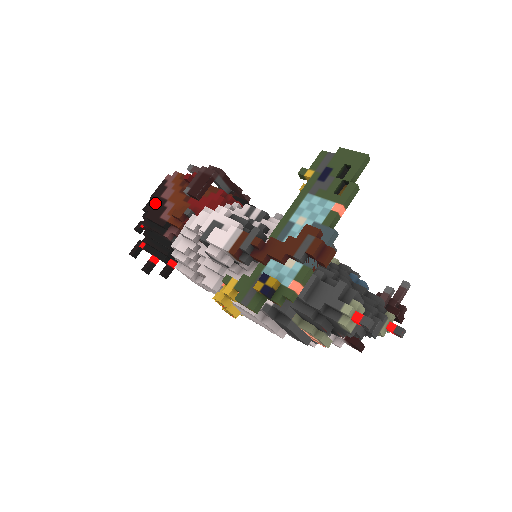
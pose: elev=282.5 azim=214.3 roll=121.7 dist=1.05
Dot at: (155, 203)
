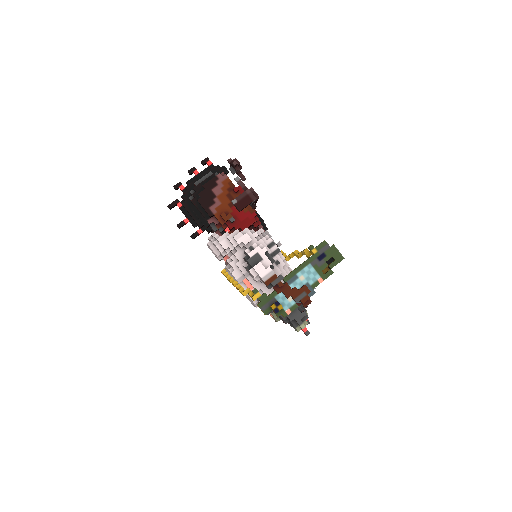
Dot at: (207, 193)
